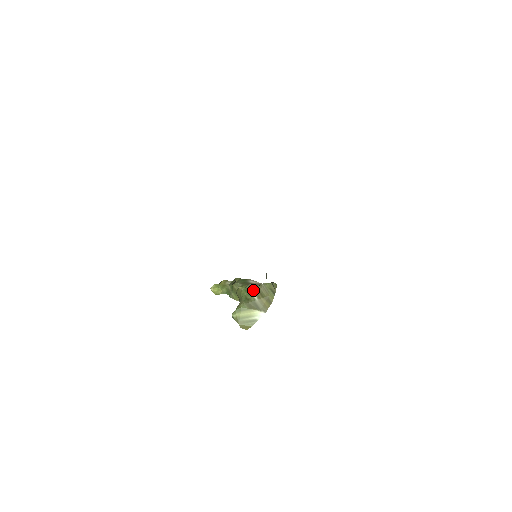
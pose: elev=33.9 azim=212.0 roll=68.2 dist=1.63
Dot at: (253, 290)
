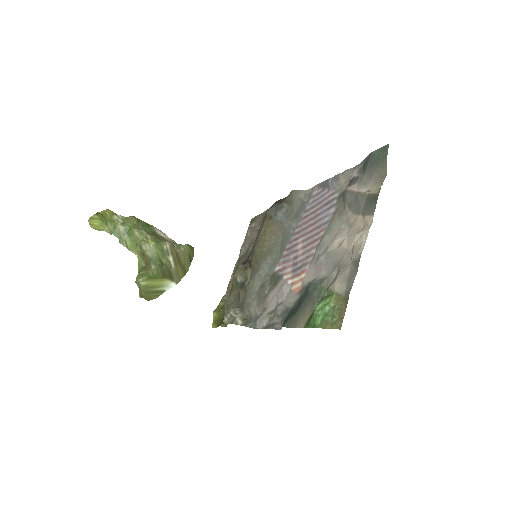
Dot at: (171, 252)
